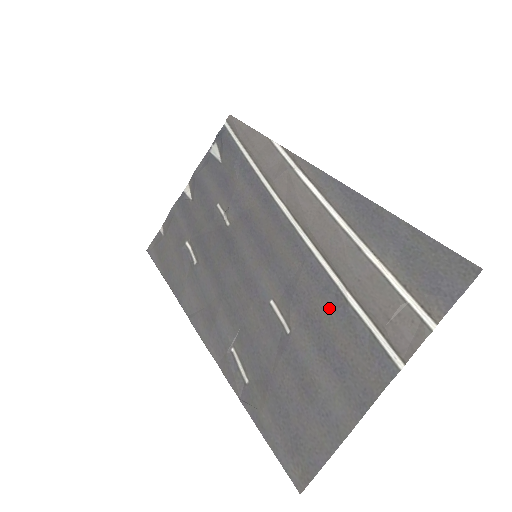
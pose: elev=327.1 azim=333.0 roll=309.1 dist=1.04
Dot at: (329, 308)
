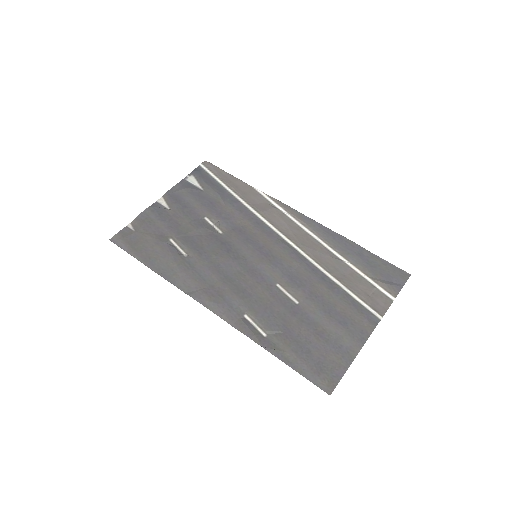
Dot at: (327, 289)
